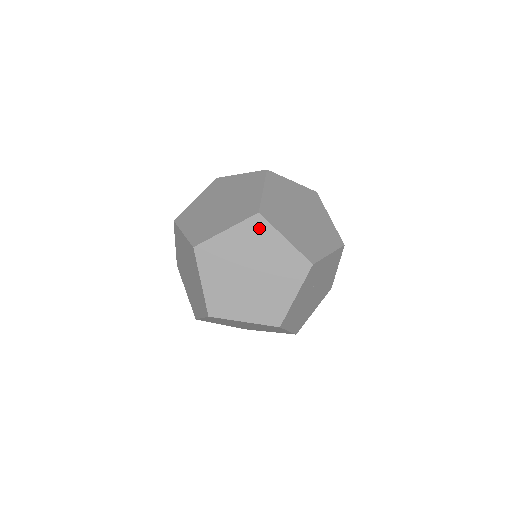
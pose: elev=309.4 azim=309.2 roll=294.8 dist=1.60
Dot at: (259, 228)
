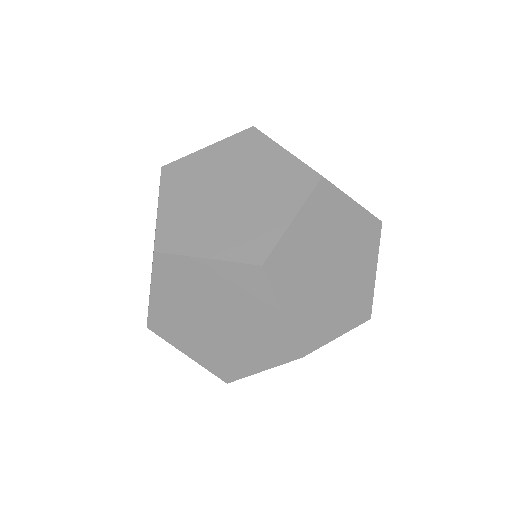
Dot at: (253, 282)
